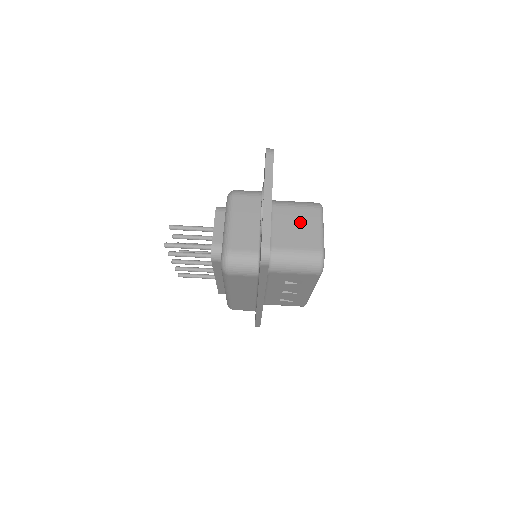
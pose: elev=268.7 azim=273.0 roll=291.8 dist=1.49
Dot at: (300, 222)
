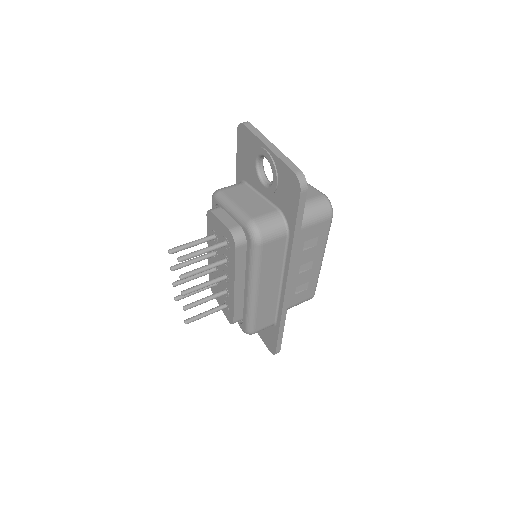
Dot at: occluded
